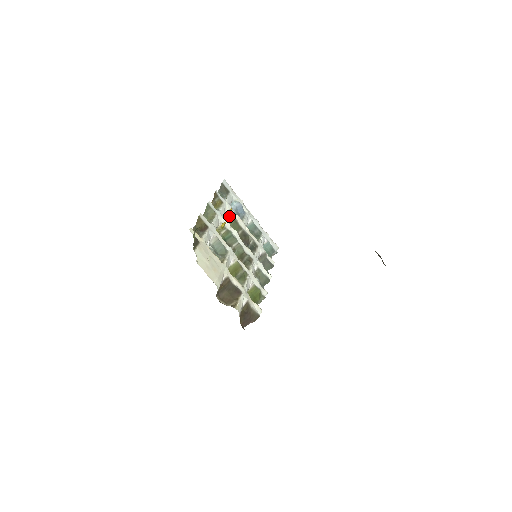
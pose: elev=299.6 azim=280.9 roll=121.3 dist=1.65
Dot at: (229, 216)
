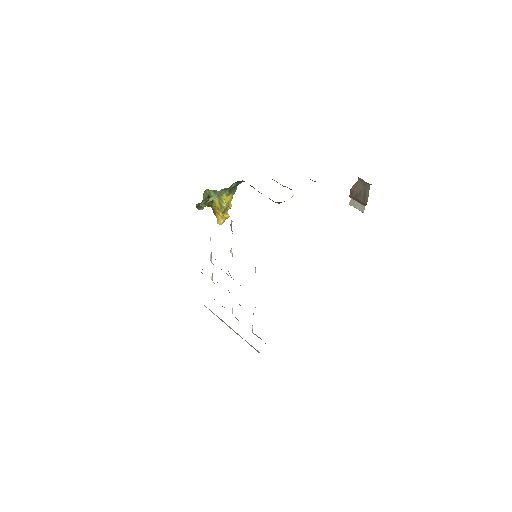
Dot at: occluded
